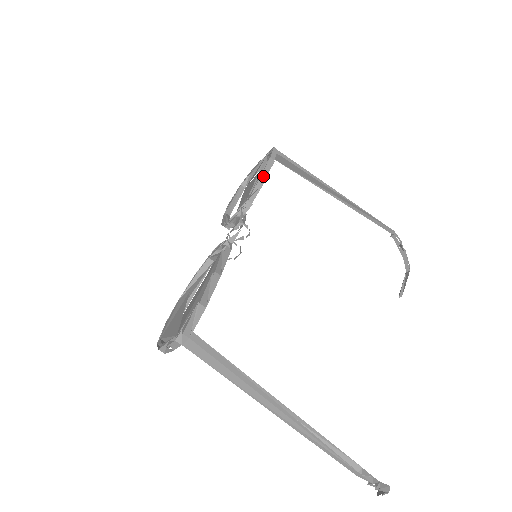
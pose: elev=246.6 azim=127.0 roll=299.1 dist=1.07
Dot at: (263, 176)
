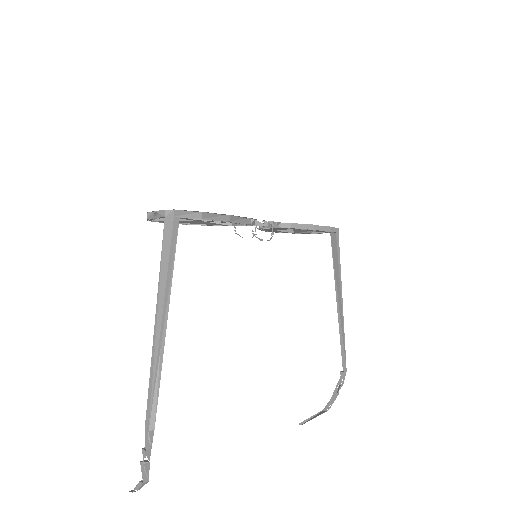
Dot at: (314, 227)
